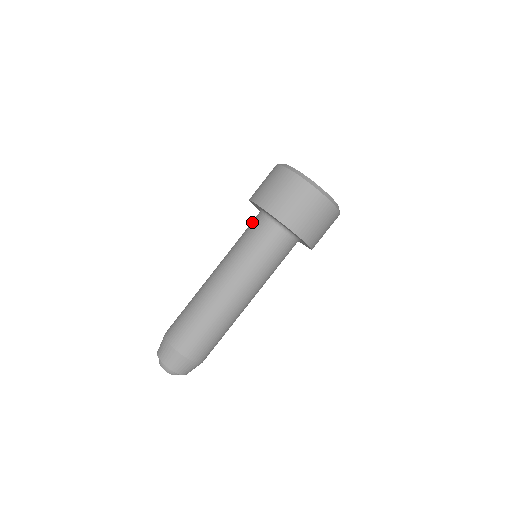
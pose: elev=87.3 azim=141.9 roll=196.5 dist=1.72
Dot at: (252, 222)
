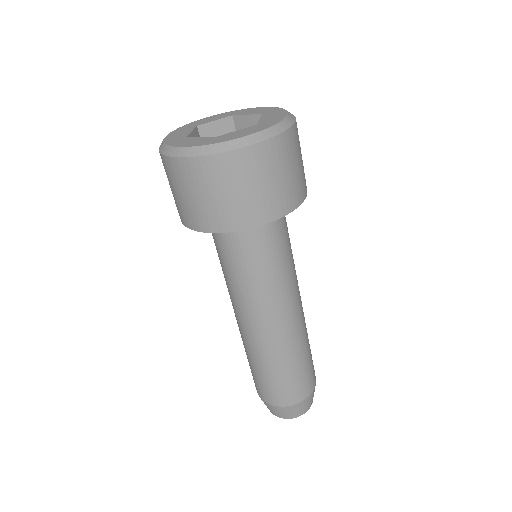
Dot at: (222, 242)
